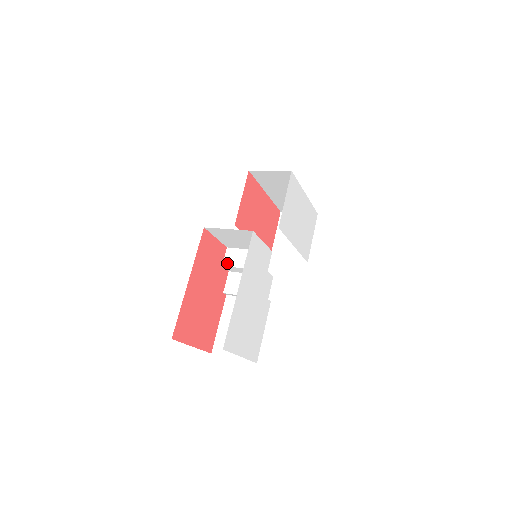
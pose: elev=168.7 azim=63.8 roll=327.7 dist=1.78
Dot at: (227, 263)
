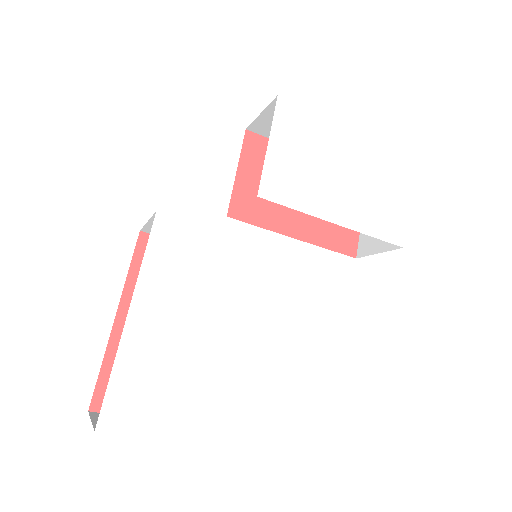
Dot at: occluded
